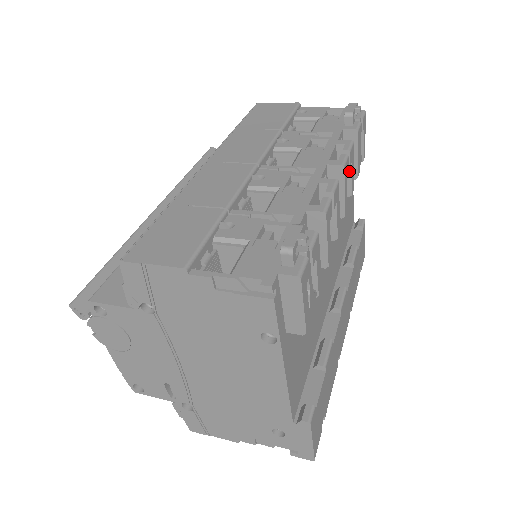
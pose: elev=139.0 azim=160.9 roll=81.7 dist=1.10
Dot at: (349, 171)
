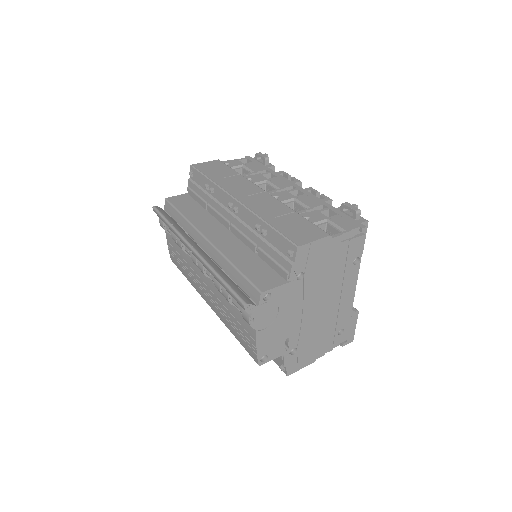
Dot at: occluded
